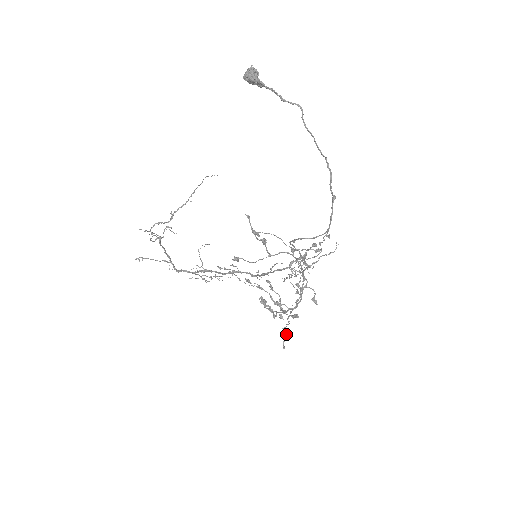
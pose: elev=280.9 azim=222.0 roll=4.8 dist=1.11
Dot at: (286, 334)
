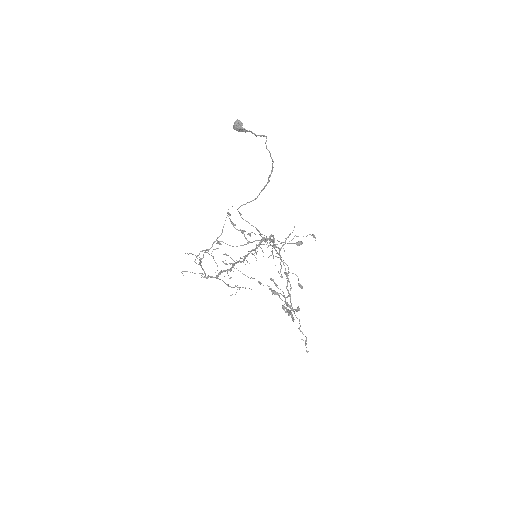
Dot at: occluded
